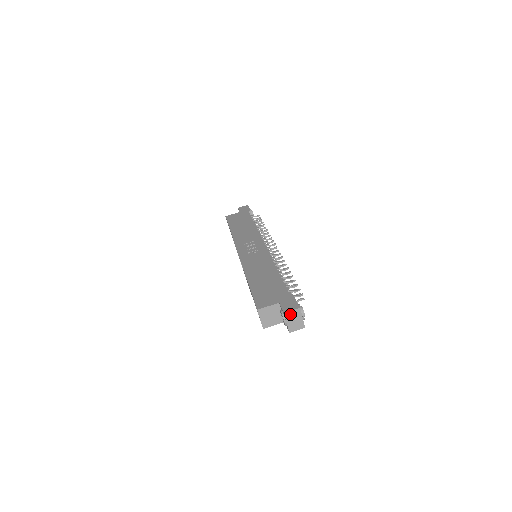
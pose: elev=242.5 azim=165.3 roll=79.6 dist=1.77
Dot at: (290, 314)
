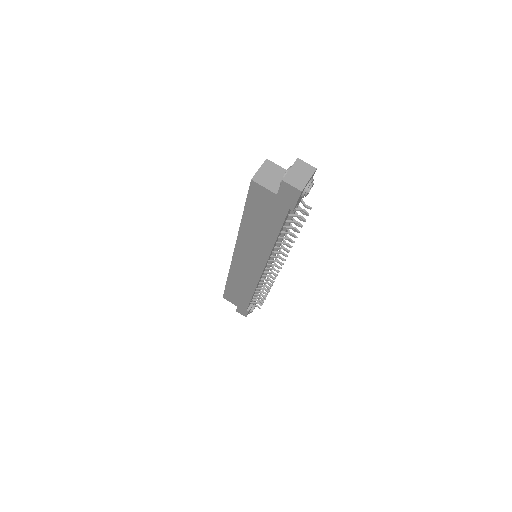
Dot at: (302, 165)
